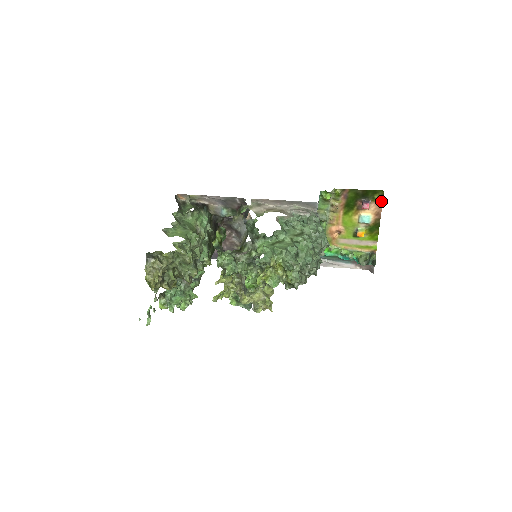
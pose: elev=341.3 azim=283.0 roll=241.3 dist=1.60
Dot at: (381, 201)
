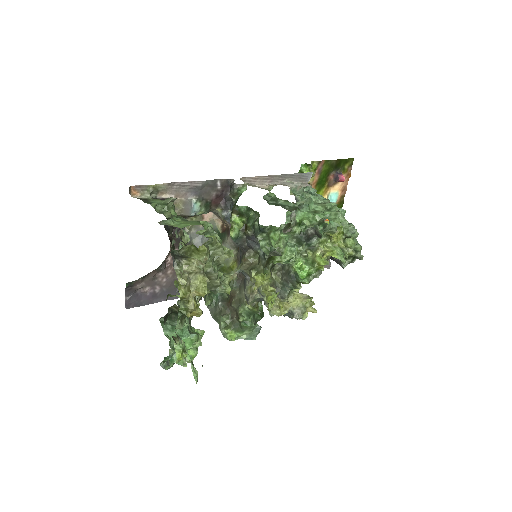
Dot at: (350, 172)
